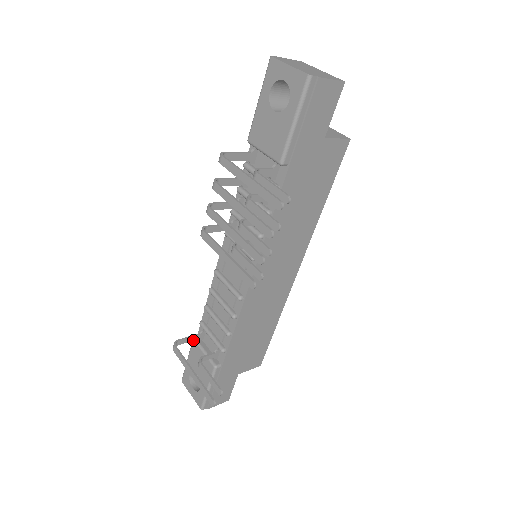
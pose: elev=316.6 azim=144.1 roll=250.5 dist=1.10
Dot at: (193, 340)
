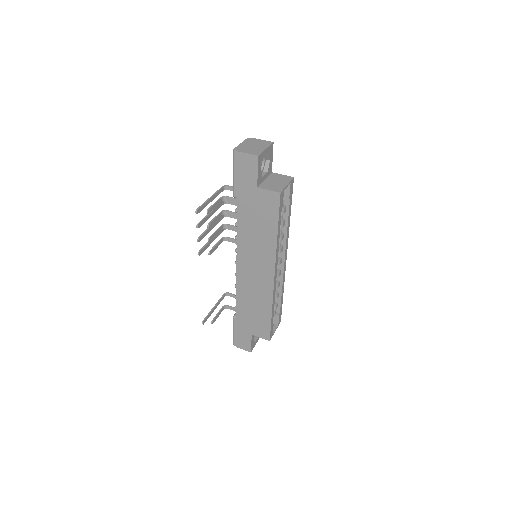
Dot at: occluded
